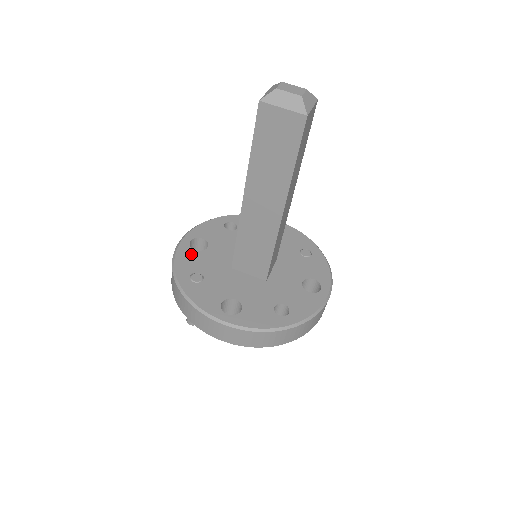
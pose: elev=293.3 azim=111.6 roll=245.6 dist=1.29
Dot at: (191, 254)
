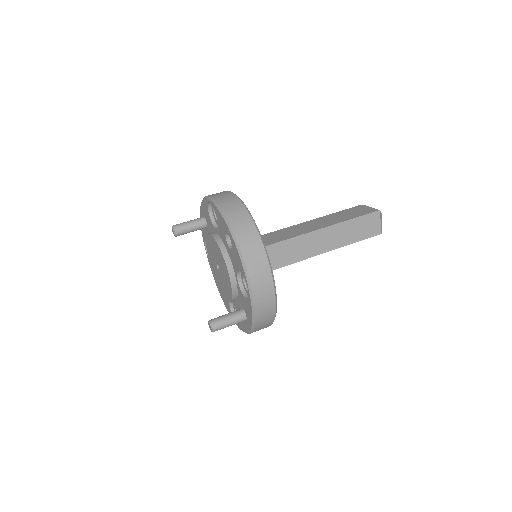
Dot at: occluded
